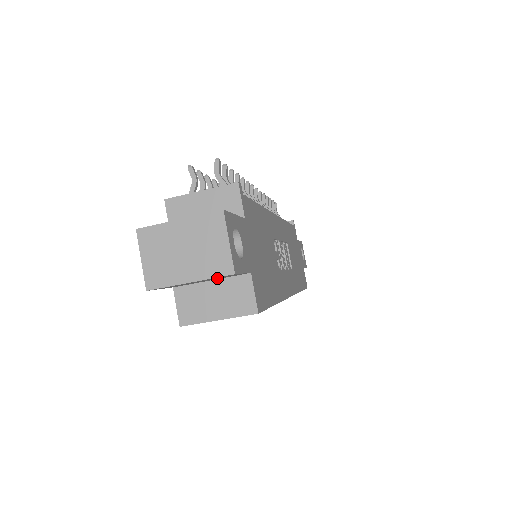
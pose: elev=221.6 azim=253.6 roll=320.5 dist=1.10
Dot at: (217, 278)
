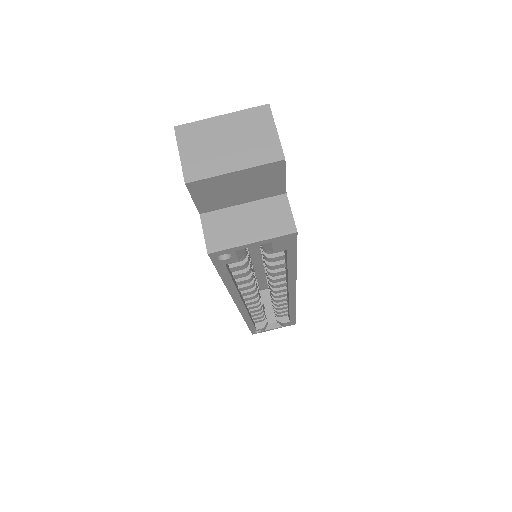
Dot at: (256, 187)
